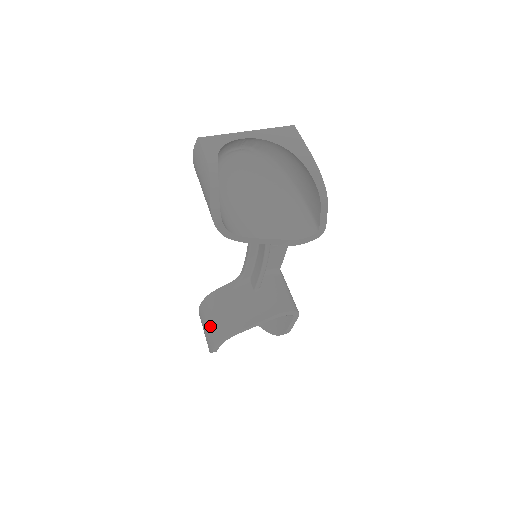
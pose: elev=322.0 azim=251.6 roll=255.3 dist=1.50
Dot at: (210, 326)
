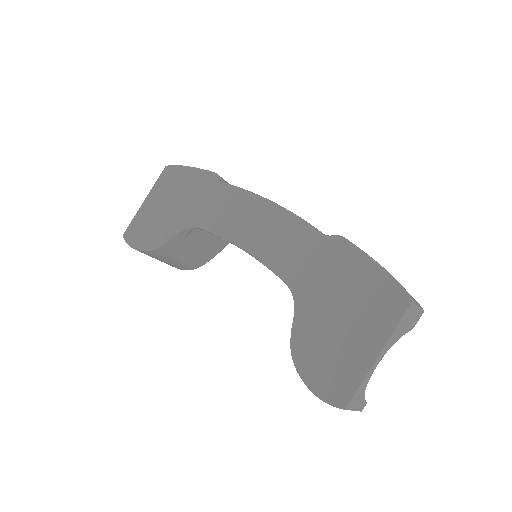
Dot at: (171, 263)
